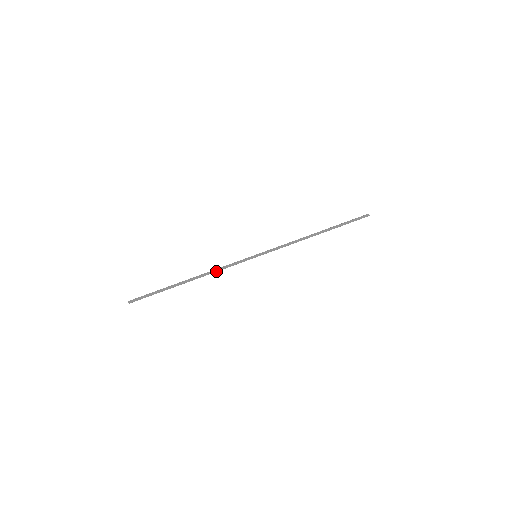
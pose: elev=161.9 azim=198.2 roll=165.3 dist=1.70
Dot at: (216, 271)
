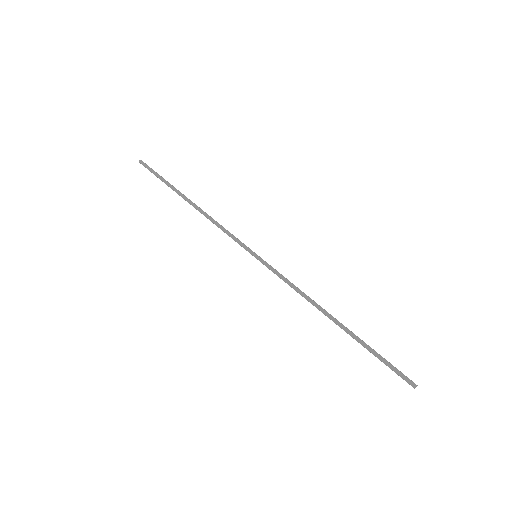
Dot at: (214, 221)
